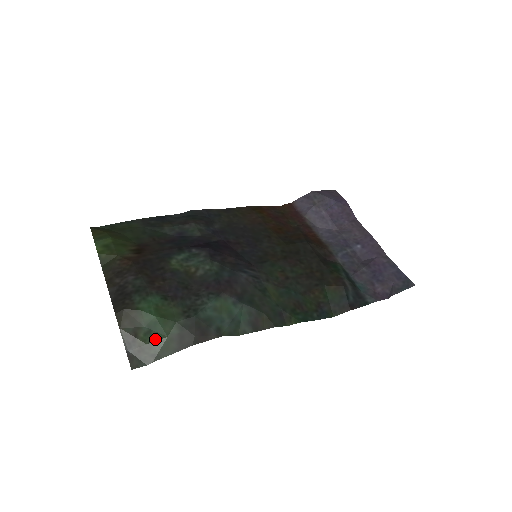
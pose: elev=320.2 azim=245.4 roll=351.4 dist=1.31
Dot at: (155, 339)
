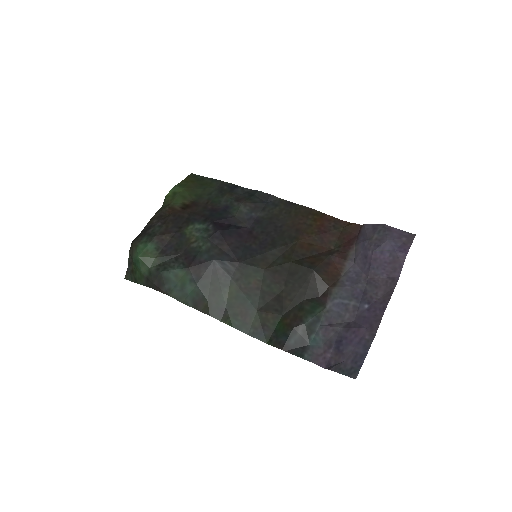
Dot at: (138, 270)
